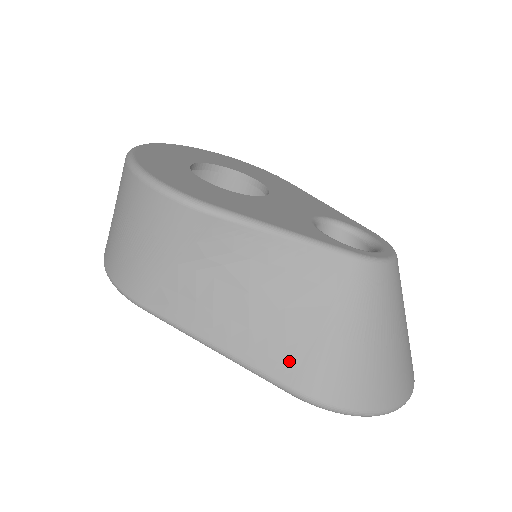
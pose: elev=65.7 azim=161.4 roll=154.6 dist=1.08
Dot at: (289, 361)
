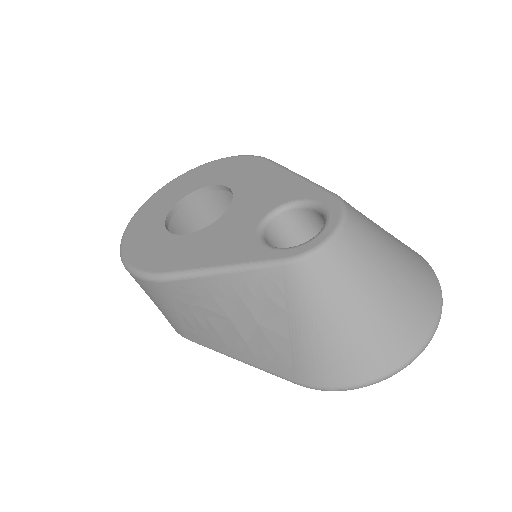
Dot at: (283, 362)
